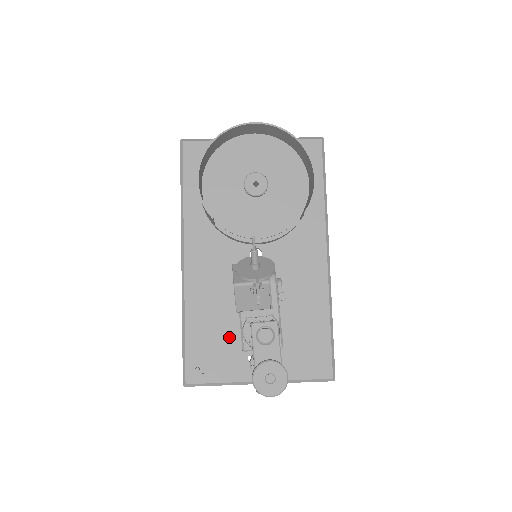
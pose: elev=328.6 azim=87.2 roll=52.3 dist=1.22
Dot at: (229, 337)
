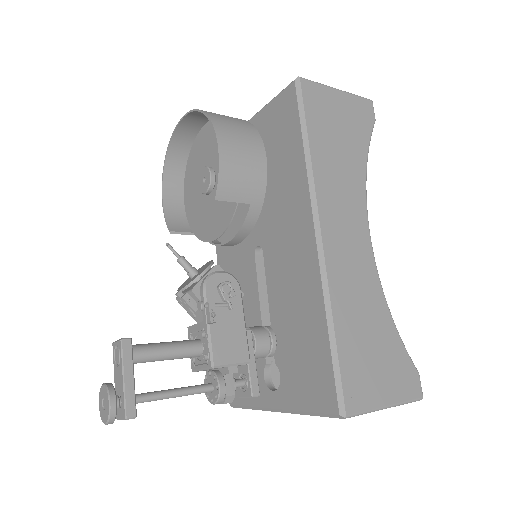
Dot at: occluded
